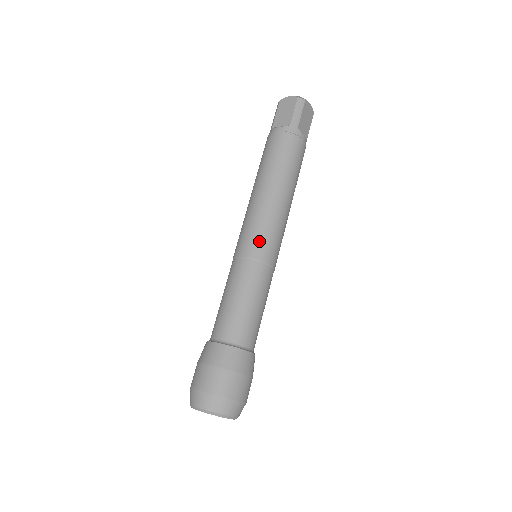
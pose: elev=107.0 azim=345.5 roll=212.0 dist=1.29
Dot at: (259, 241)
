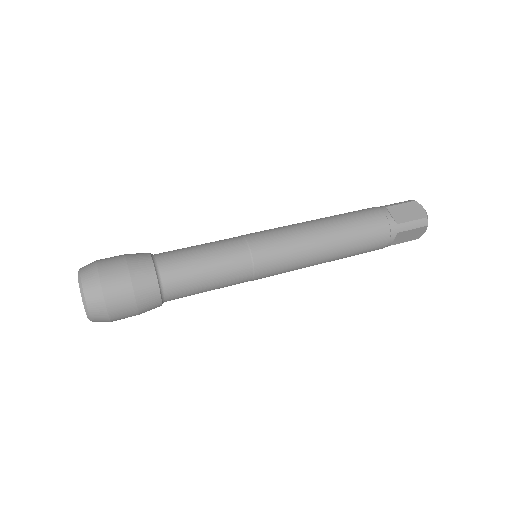
Dot at: (260, 231)
